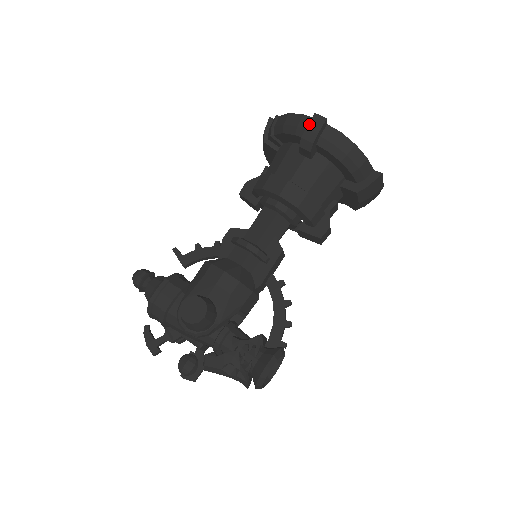
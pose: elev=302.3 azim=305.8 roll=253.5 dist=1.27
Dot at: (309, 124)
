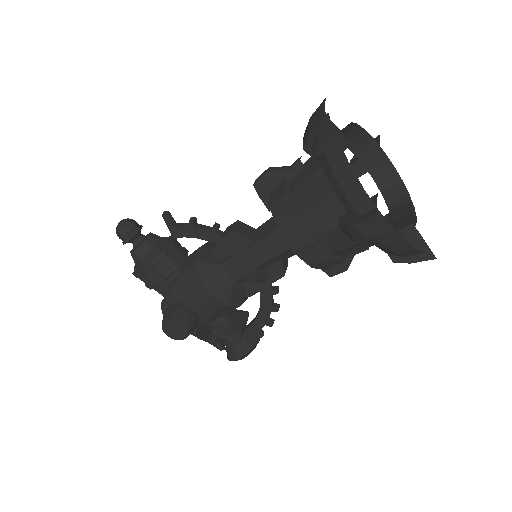
Dot at: (362, 223)
